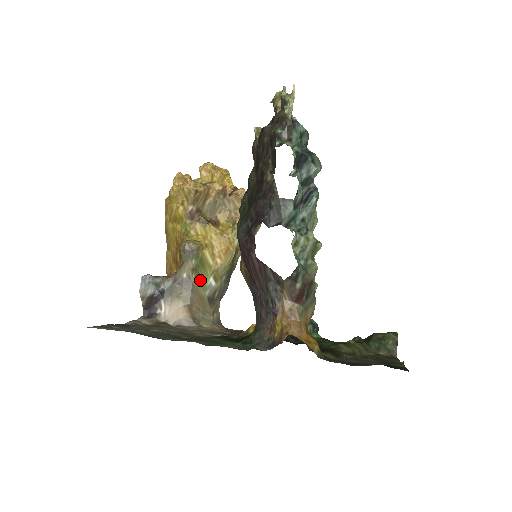
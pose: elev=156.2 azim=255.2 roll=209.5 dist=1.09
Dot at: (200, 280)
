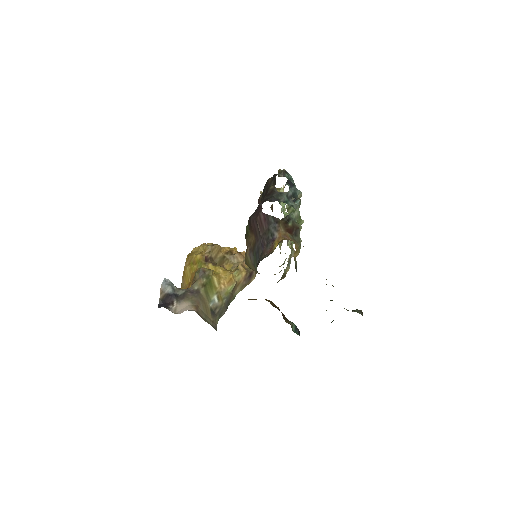
Dot at: (207, 294)
